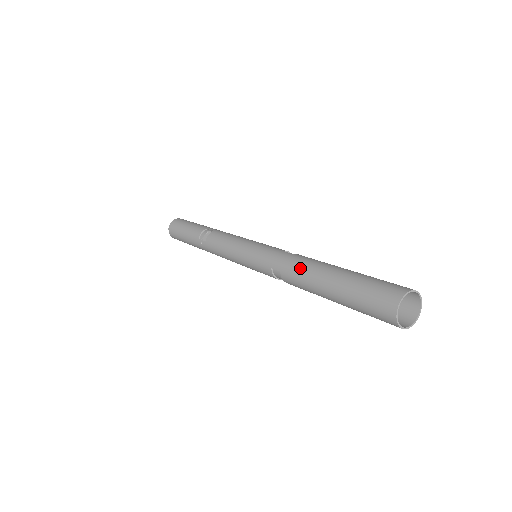
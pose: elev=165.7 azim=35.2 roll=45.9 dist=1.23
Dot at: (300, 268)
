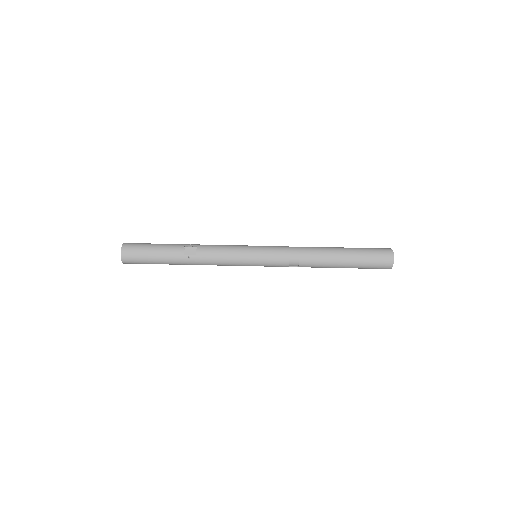
Dot at: (317, 253)
